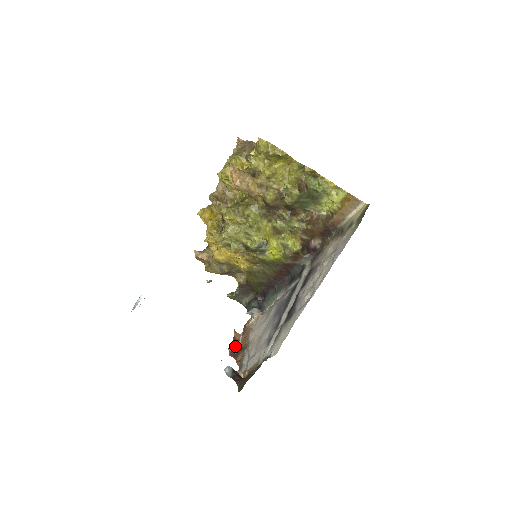
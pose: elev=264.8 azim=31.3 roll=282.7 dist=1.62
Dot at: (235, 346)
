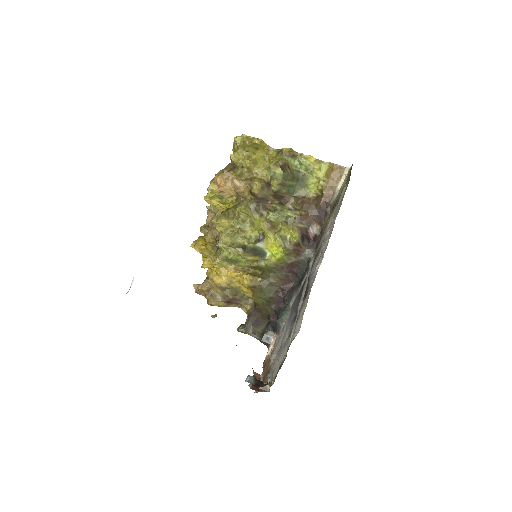
Dot at: occluded
